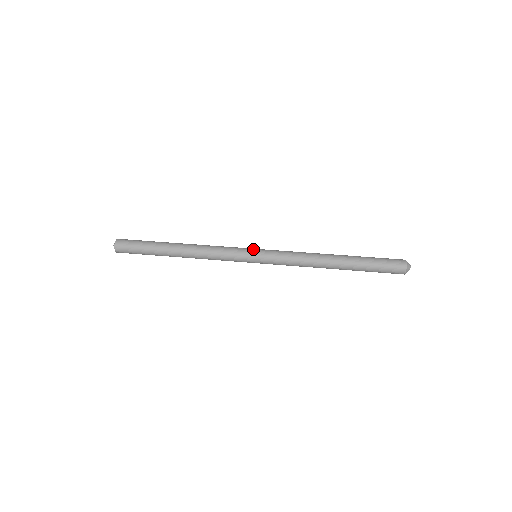
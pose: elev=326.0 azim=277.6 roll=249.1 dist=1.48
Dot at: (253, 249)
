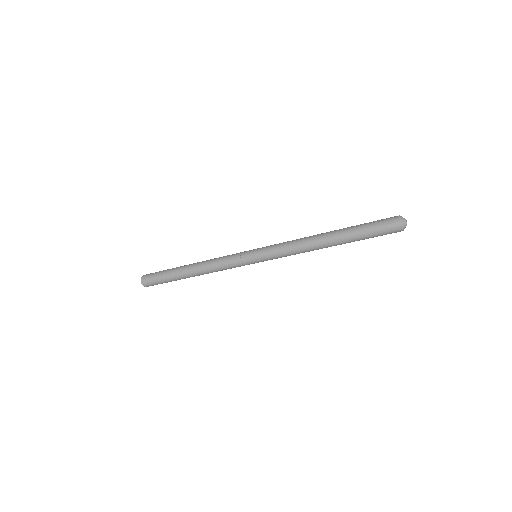
Dot at: occluded
